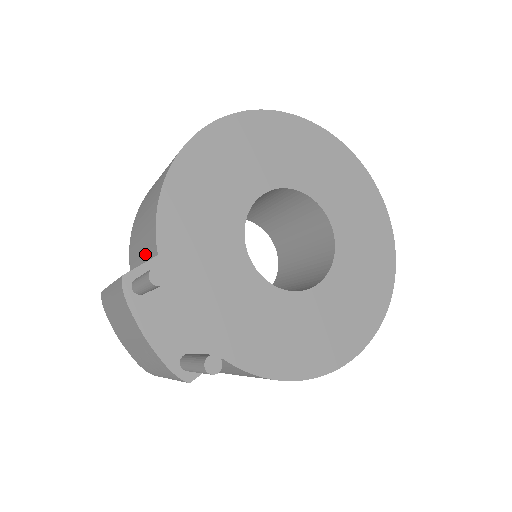
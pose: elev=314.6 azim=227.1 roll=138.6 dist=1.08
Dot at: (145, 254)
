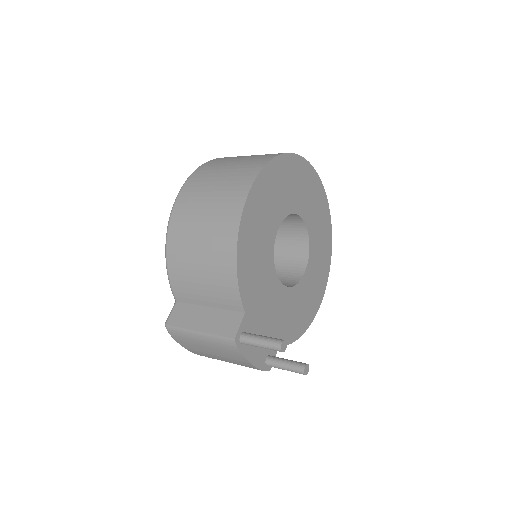
Dot at: (217, 303)
